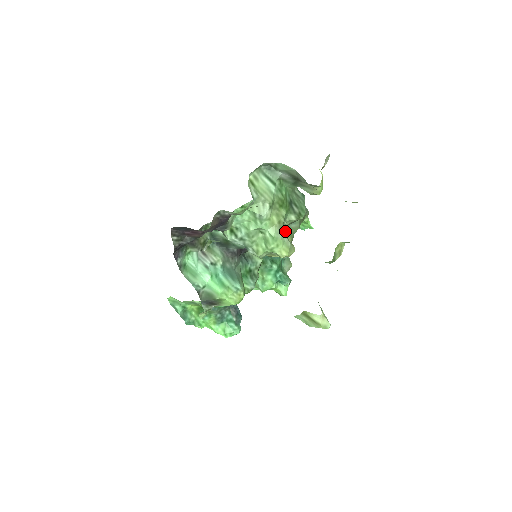
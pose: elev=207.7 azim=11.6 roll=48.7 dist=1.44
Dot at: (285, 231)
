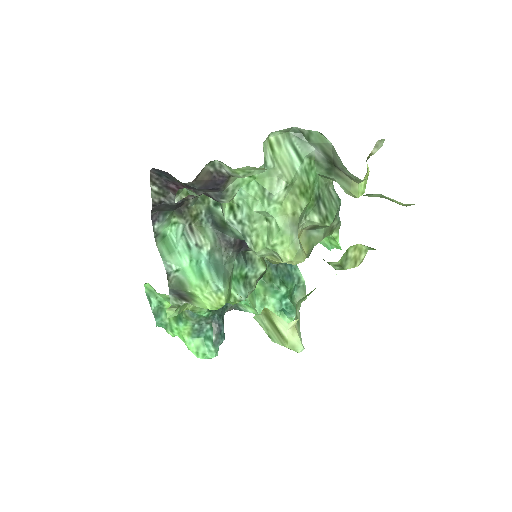
Dot at: (302, 236)
